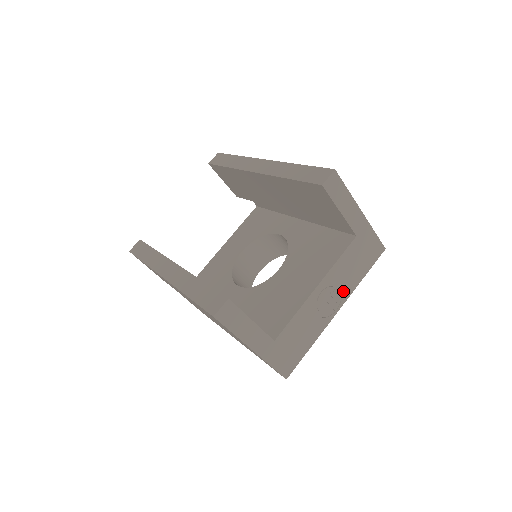
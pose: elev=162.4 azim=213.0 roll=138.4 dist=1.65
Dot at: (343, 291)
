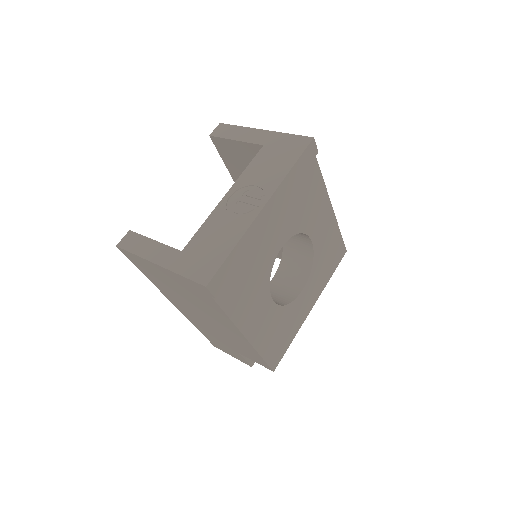
Dot at: (265, 188)
